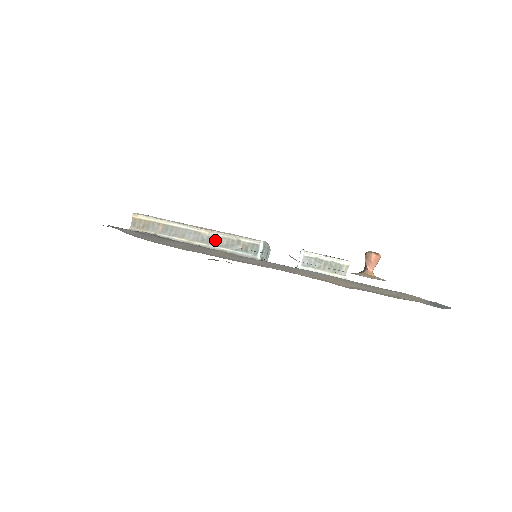
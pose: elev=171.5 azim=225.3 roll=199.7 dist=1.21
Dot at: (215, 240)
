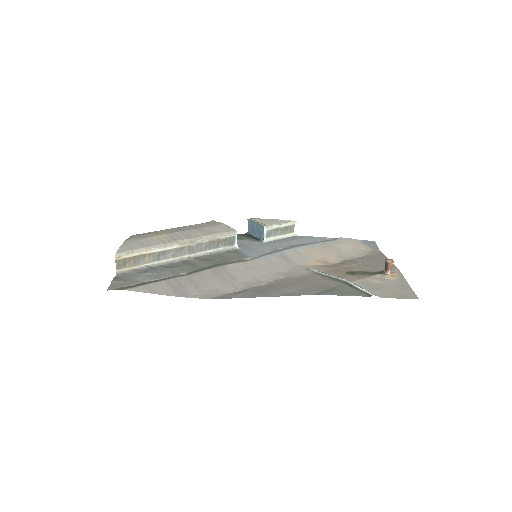
Dot at: (199, 247)
